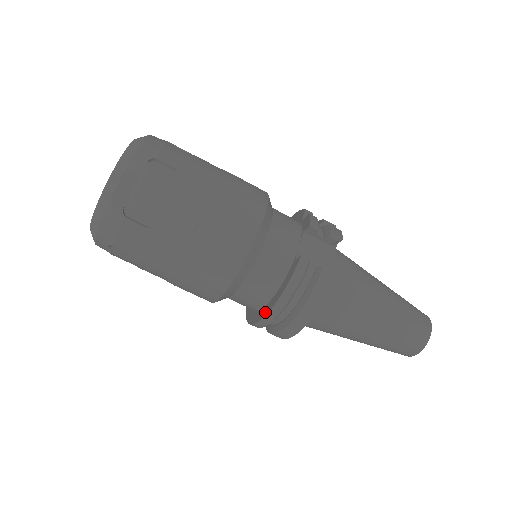
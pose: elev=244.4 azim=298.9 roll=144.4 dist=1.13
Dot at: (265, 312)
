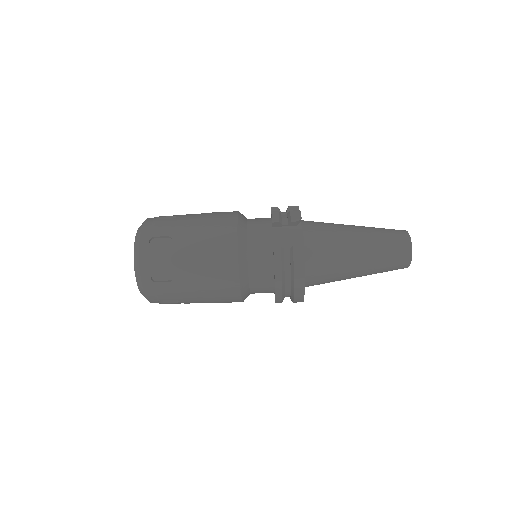
Dot at: (275, 293)
